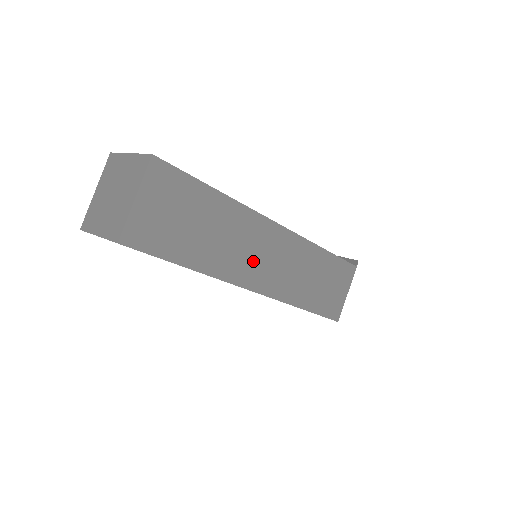
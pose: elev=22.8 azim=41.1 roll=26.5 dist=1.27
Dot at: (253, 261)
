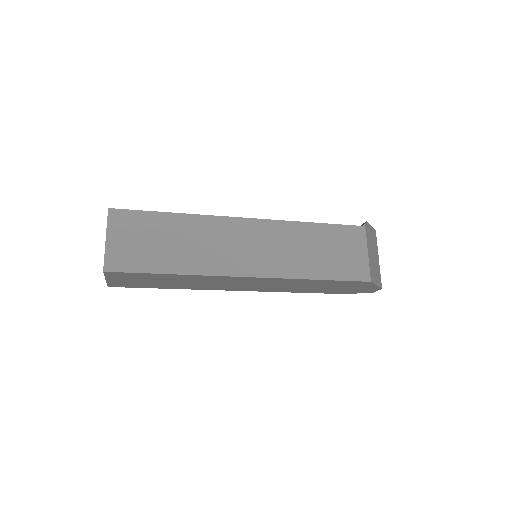
Dot at: (232, 253)
